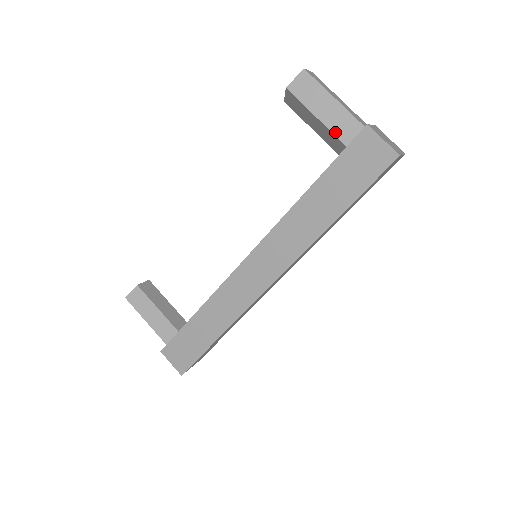
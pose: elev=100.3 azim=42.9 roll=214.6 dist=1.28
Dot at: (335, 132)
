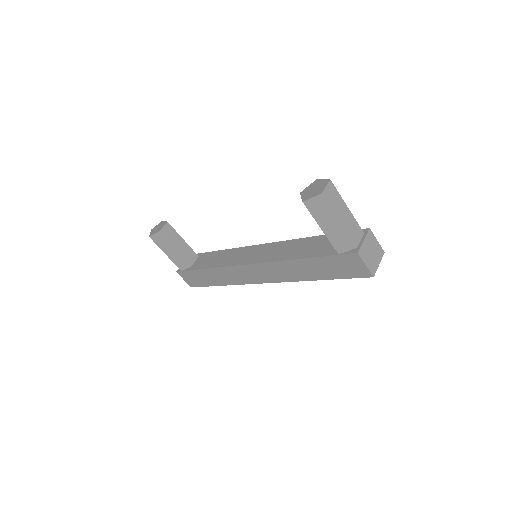
Dot at: (333, 243)
